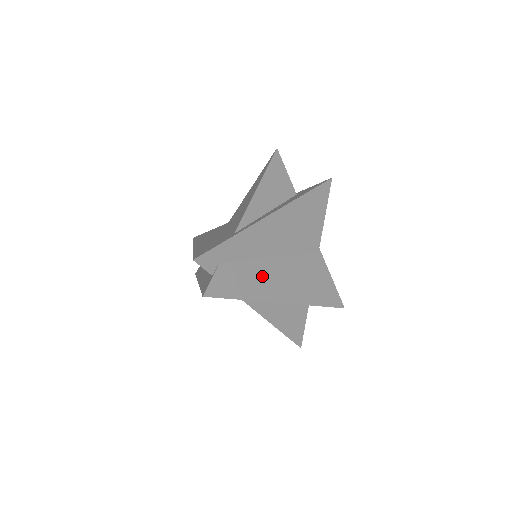
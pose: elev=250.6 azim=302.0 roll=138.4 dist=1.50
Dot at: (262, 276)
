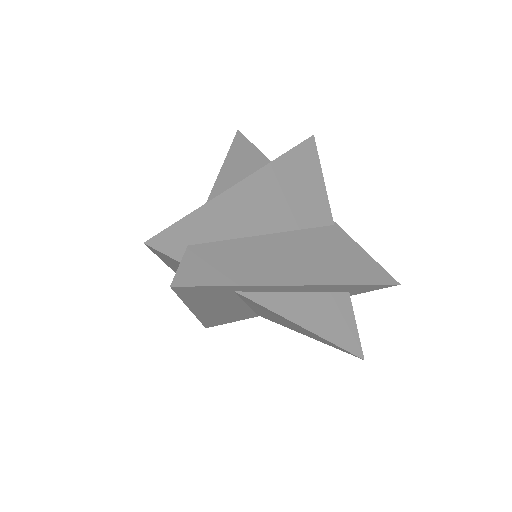
Dot at: (259, 256)
